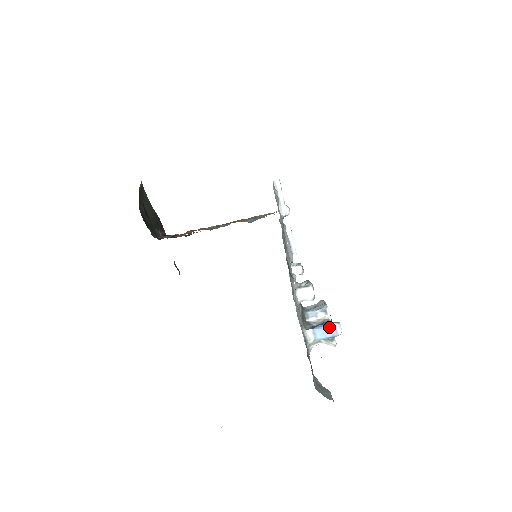
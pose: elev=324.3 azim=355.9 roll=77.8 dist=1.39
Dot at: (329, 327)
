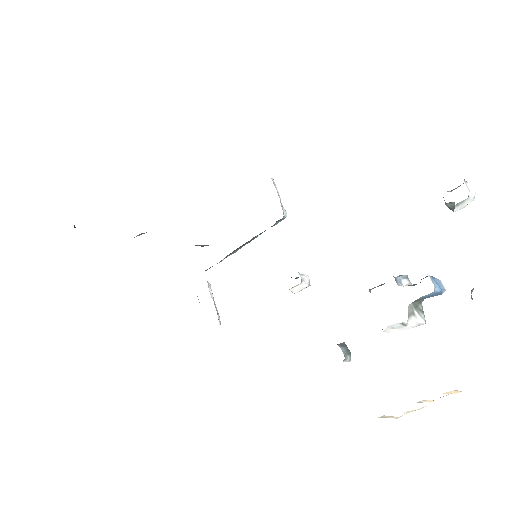
Dot at: (436, 279)
